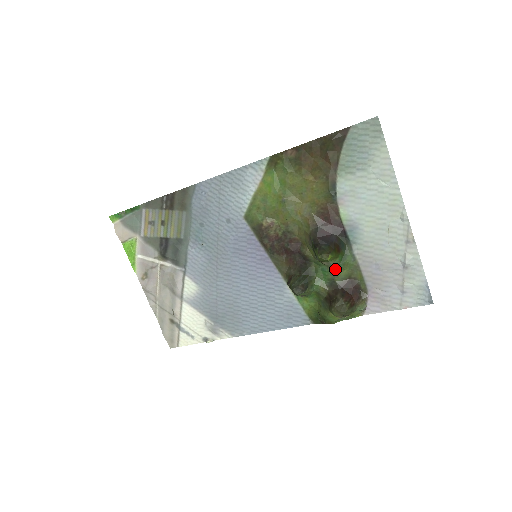
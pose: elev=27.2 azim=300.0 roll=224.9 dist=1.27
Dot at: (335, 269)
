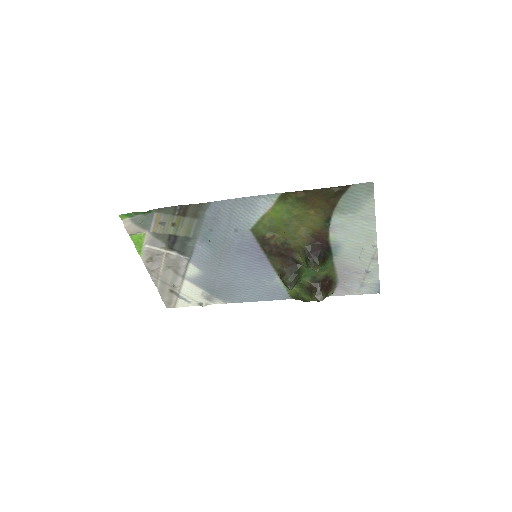
Dot at: (318, 271)
